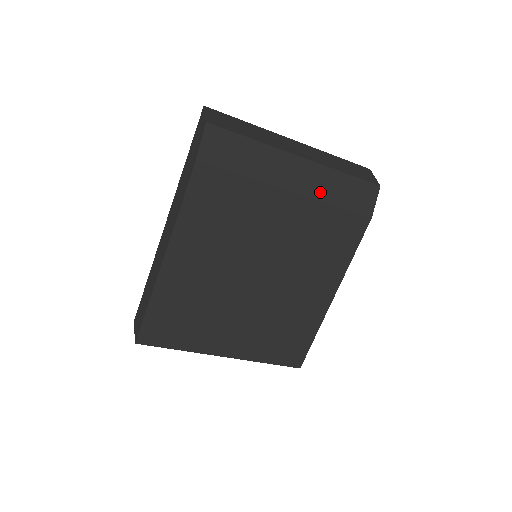
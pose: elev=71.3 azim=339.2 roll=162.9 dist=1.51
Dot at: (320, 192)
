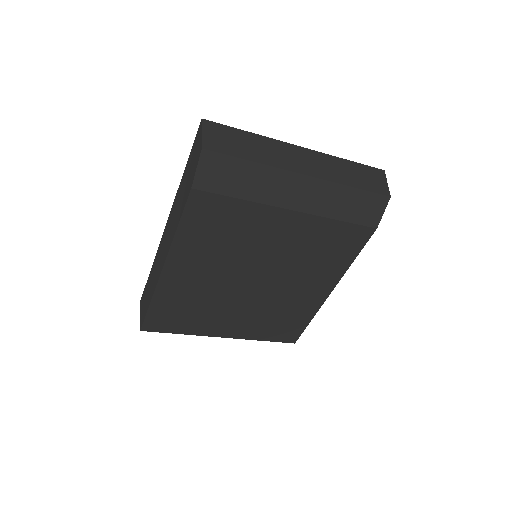
Dot at: (324, 208)
